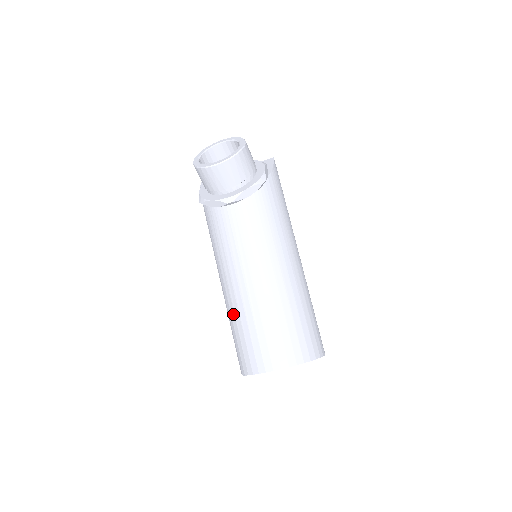
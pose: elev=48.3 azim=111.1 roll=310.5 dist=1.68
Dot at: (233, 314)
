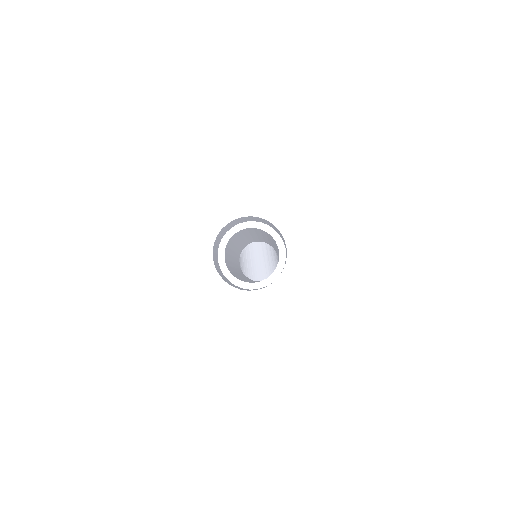
Dot at: occluded
